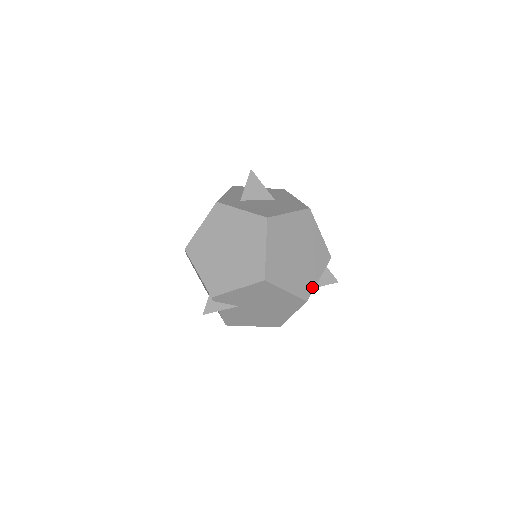
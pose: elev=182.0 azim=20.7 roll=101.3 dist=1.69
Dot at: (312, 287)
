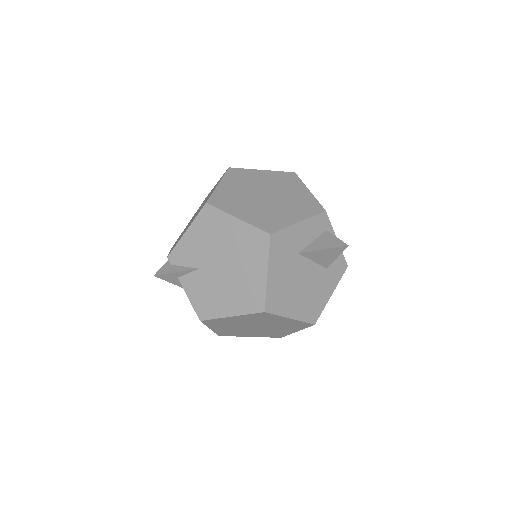
Dot at: (284, 225)
